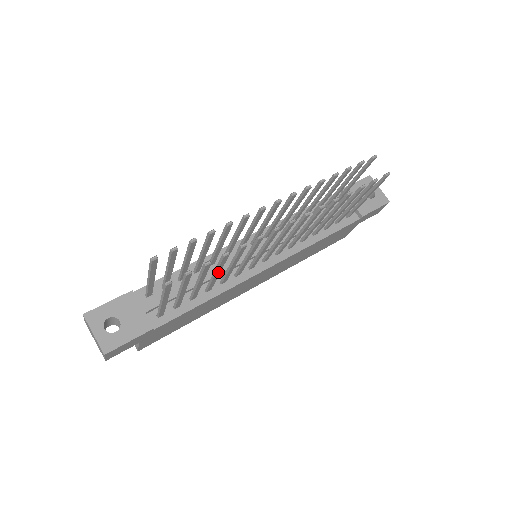
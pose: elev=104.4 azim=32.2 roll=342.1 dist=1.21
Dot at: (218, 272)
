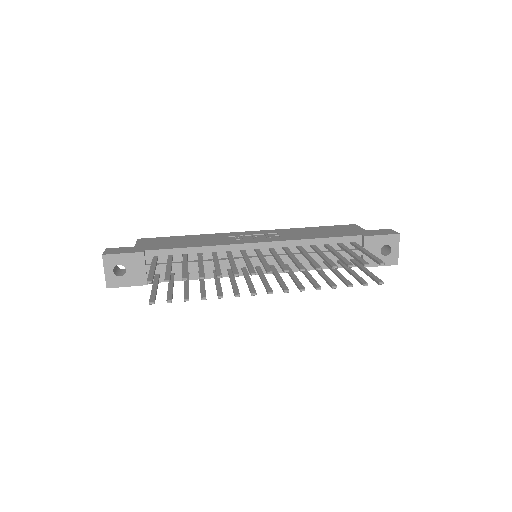
Dot at: occluded
